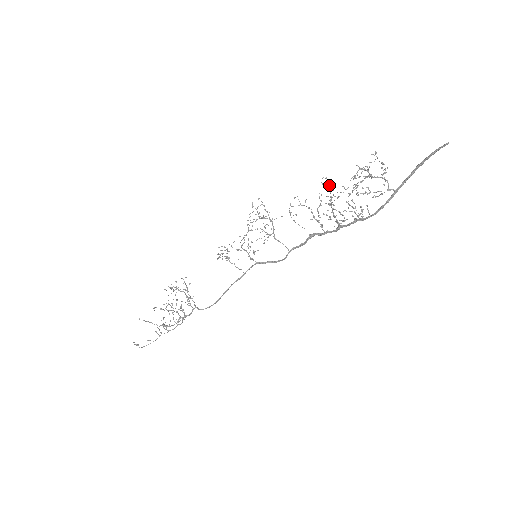
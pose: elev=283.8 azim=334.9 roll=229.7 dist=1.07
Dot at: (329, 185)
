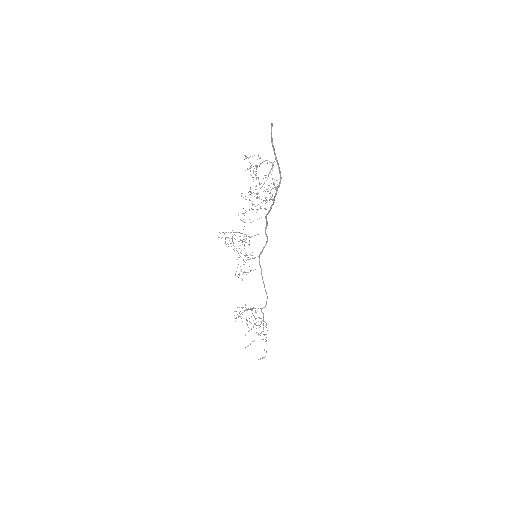
Dot at: occluded
